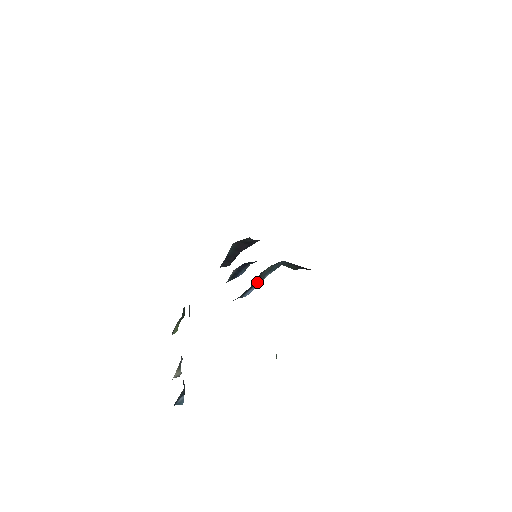
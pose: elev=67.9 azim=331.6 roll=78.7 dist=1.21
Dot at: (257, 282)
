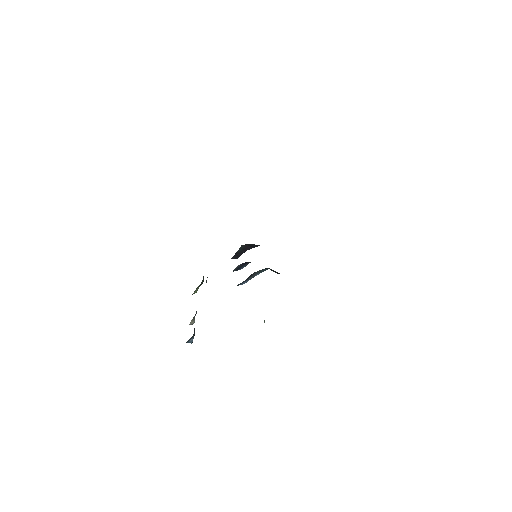
Dot at: (250, 278)
